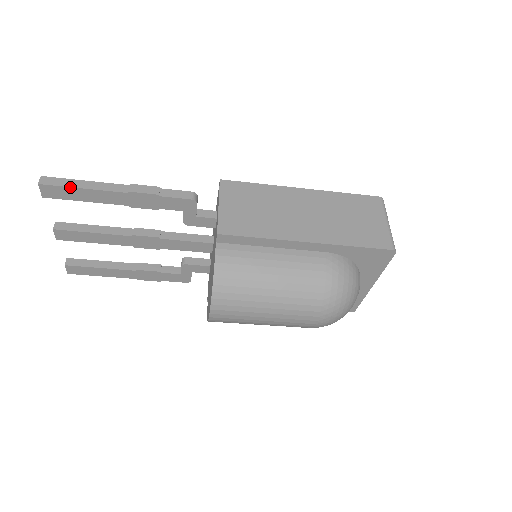
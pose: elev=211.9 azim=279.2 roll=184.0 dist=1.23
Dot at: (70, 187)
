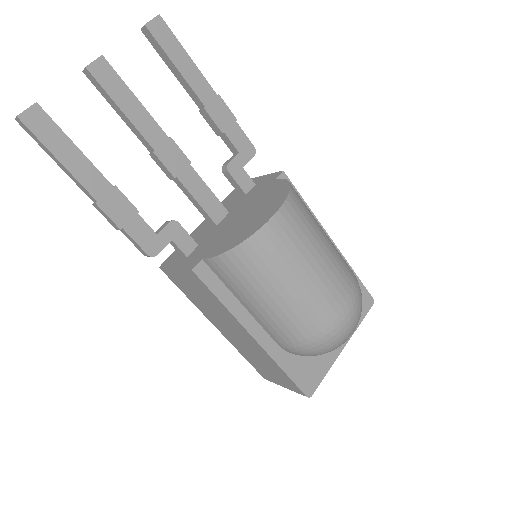
Dot at: occluded
